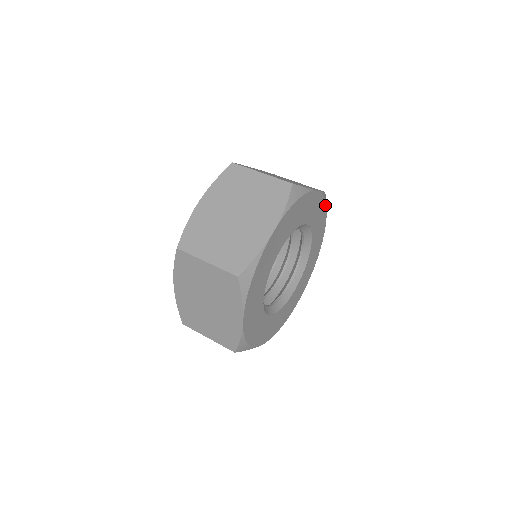
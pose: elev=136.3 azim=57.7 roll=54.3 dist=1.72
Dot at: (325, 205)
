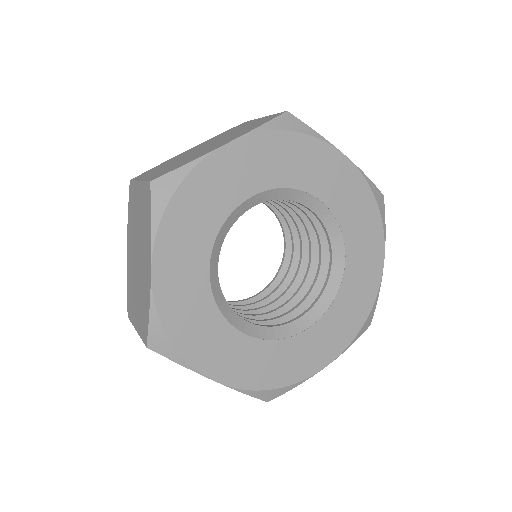
Dot at: (375, 206)
